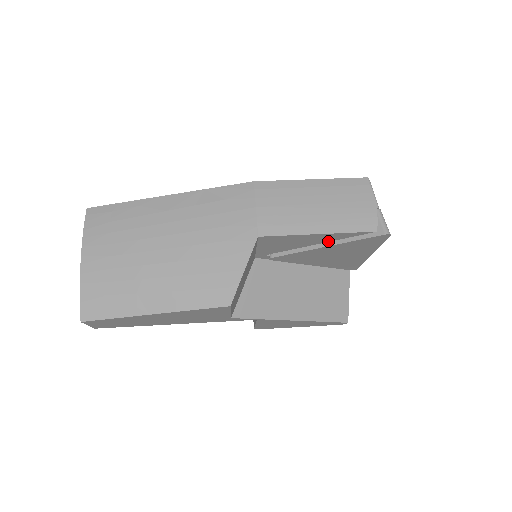
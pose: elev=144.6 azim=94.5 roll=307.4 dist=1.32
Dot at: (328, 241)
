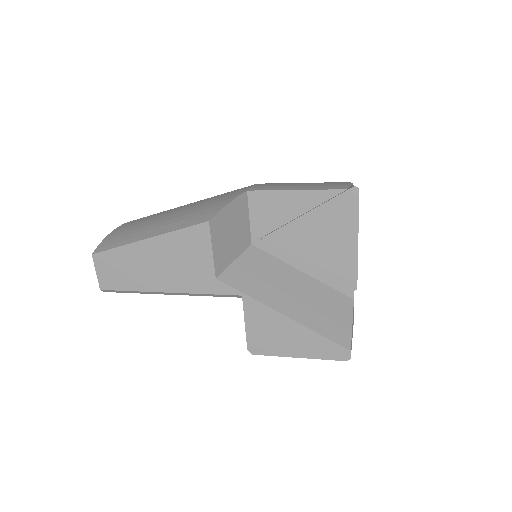
Dot at: (309, 209)
